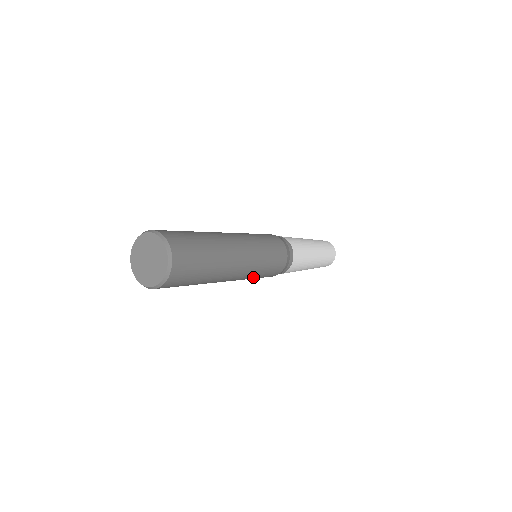
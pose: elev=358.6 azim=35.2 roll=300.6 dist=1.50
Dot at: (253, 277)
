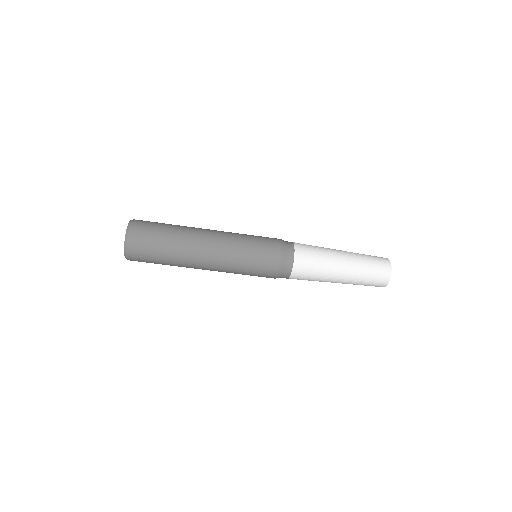
Dot at: (240, 267)
